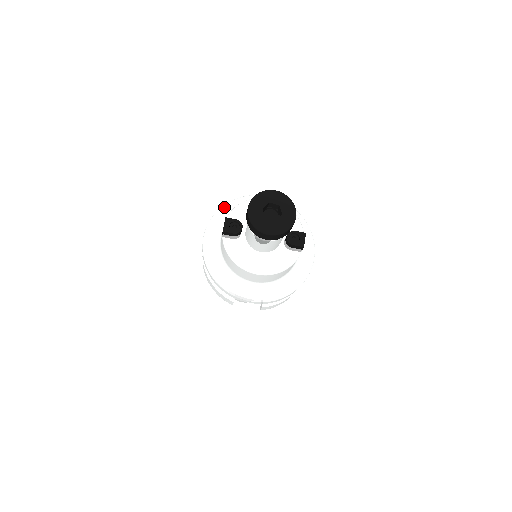
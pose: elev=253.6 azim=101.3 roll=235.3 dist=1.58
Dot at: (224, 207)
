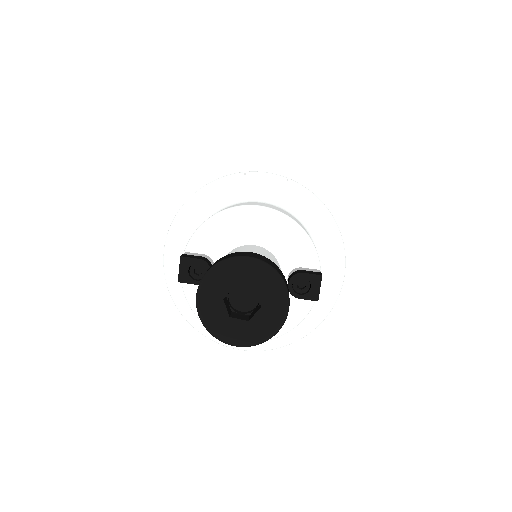
Dot at: (191, 200)
